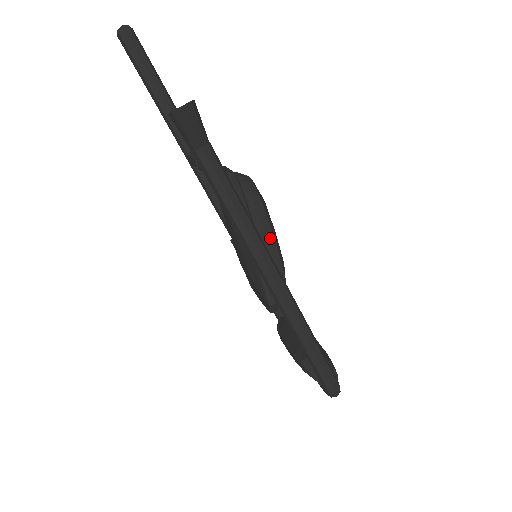
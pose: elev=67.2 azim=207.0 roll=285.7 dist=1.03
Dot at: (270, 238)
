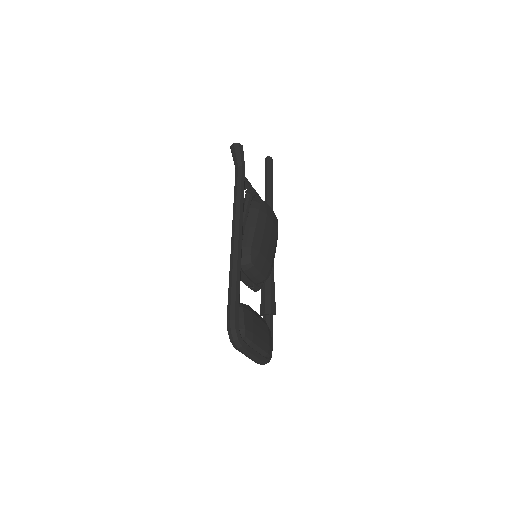
Dot at: (253, 226)
